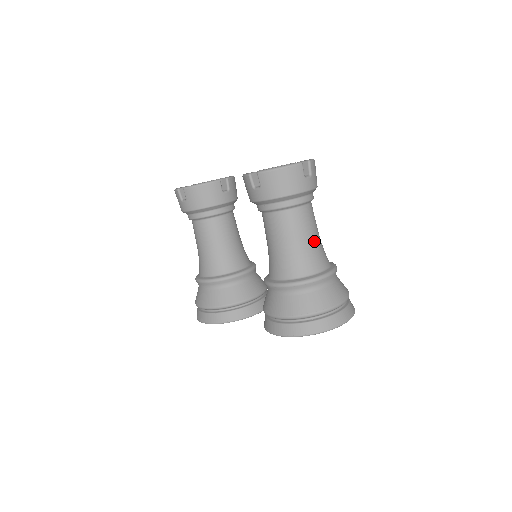
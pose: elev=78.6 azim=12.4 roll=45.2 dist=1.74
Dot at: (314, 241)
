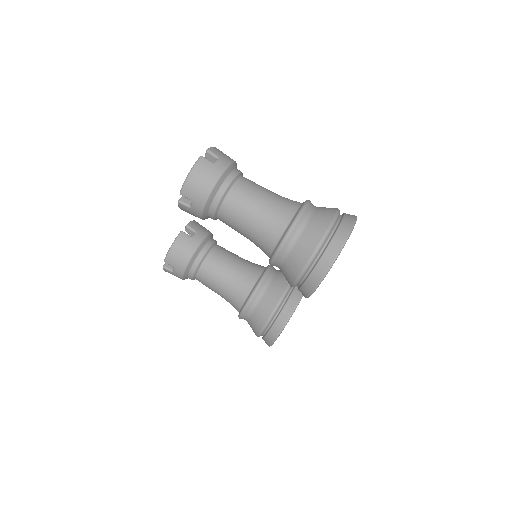
Dot at: (269, 199)
